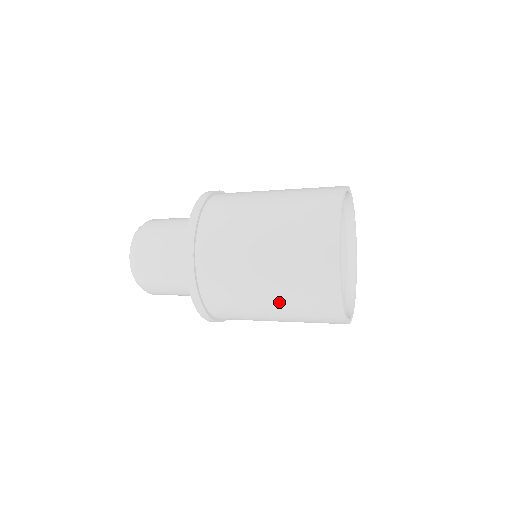
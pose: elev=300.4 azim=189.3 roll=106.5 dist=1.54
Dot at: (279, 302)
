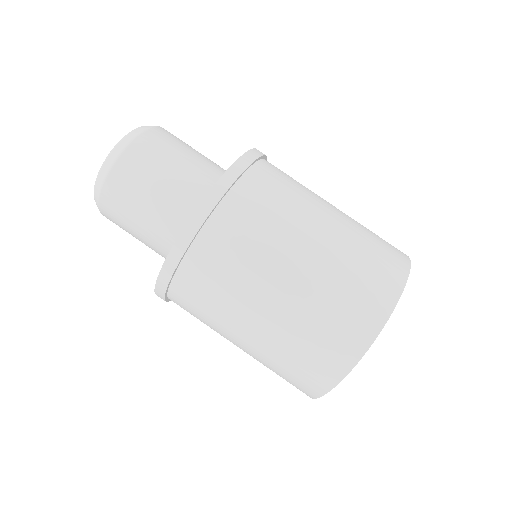
Dot at: (250, 354)
